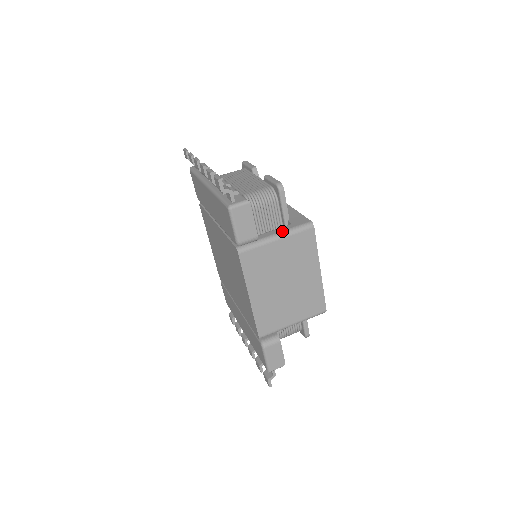
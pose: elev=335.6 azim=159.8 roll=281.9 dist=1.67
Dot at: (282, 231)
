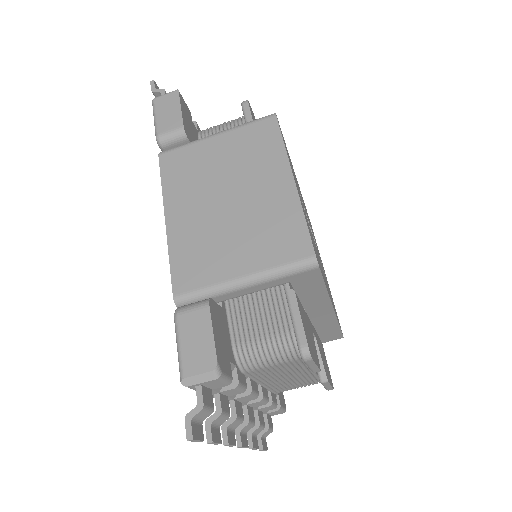
Dot at: occluded
